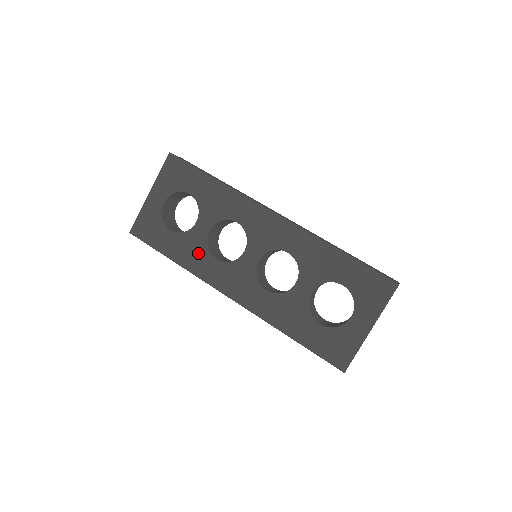
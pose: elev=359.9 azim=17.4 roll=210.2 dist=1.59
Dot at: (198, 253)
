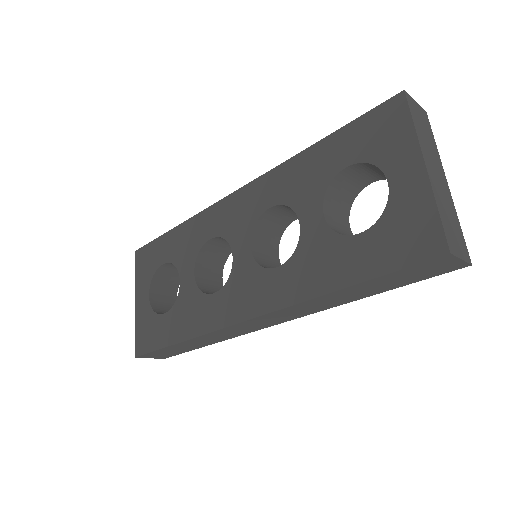
Dot at: (196, 308)
